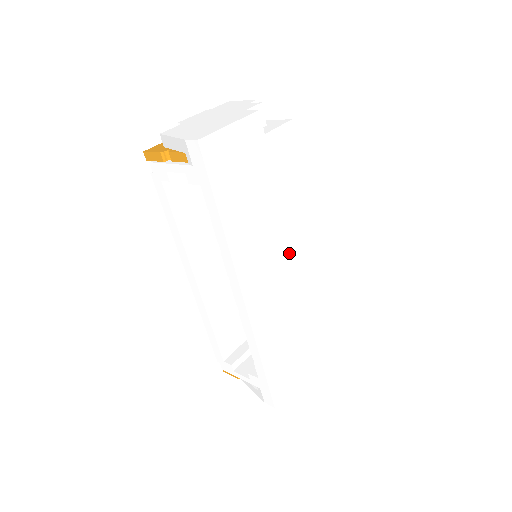
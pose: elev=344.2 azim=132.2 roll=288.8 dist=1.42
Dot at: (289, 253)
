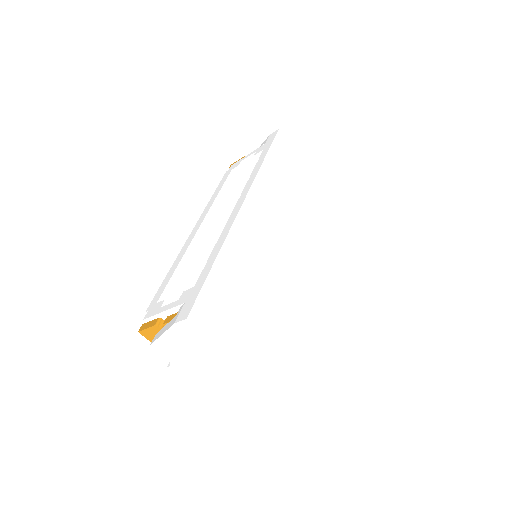
Dot at: (289, 248)
